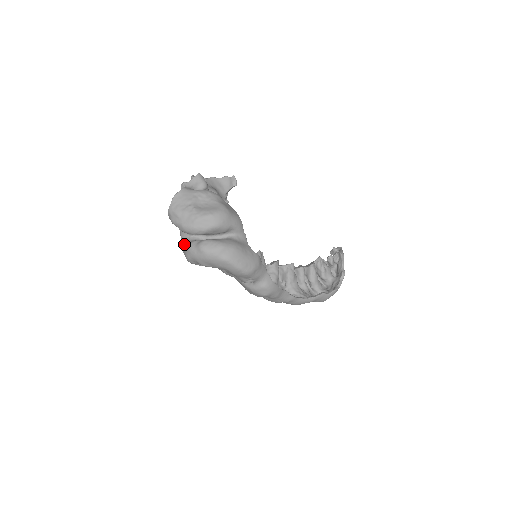
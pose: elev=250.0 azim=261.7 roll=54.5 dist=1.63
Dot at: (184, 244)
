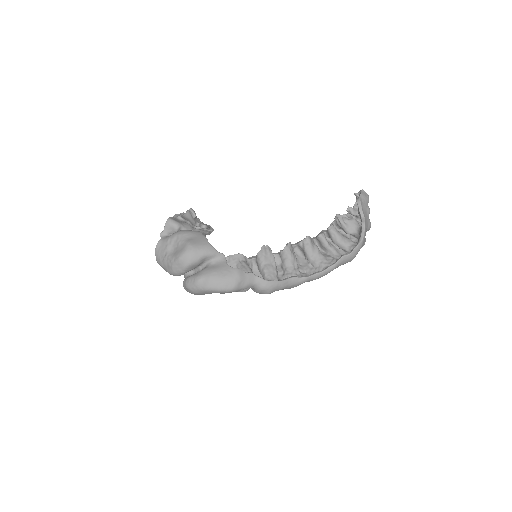
Dot at: occluded
